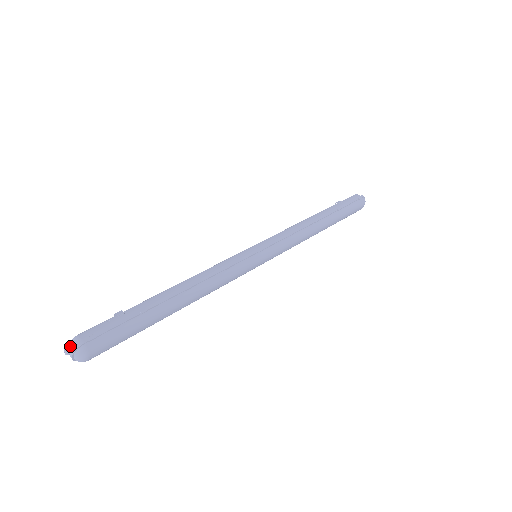
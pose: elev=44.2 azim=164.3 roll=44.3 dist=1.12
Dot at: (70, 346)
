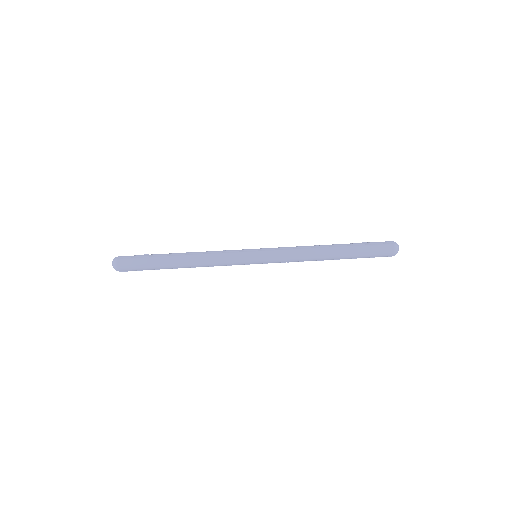
Dot at: occluded
